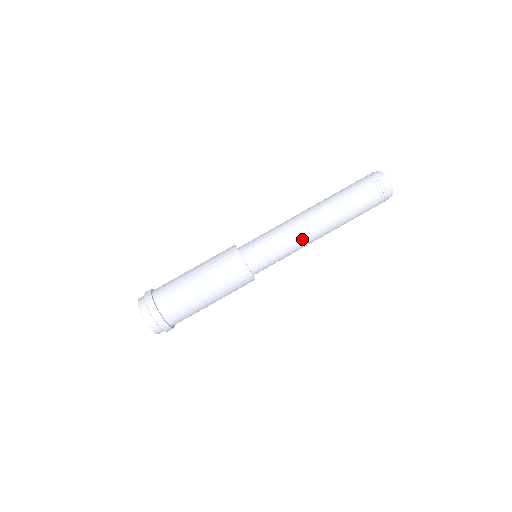
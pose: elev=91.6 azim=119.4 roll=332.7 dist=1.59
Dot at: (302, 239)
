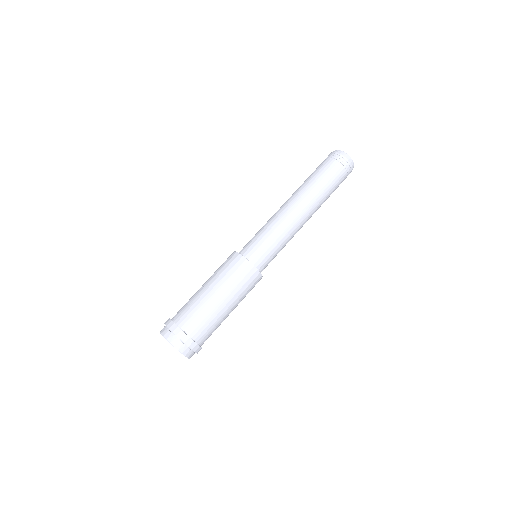
Dot at: (282, 216)
